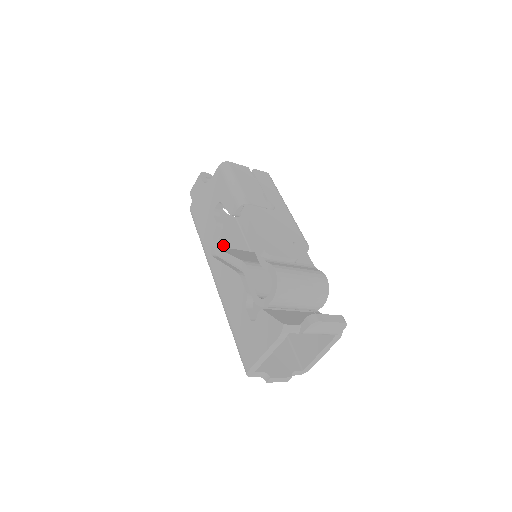
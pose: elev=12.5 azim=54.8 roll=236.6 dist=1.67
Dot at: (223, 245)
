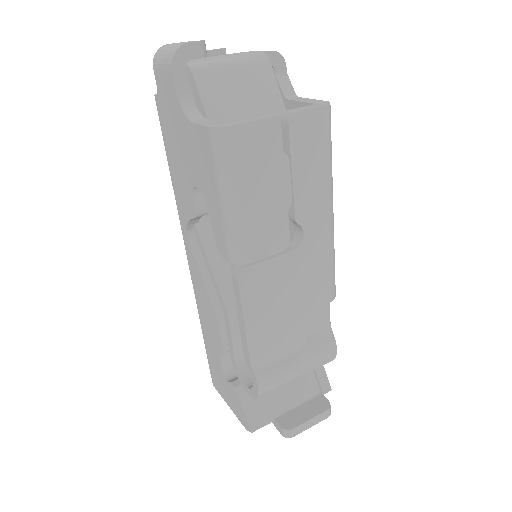
Dot at: occluded
